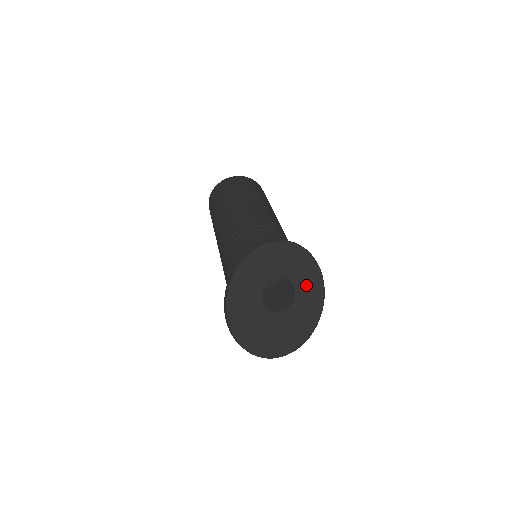
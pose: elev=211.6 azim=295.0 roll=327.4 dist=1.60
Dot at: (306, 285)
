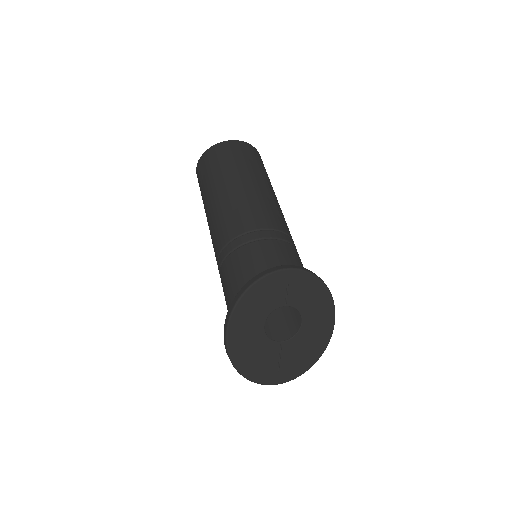
Dot at: (313, 307)
